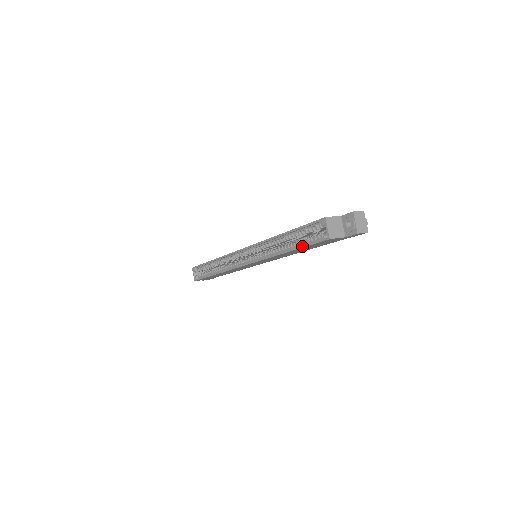
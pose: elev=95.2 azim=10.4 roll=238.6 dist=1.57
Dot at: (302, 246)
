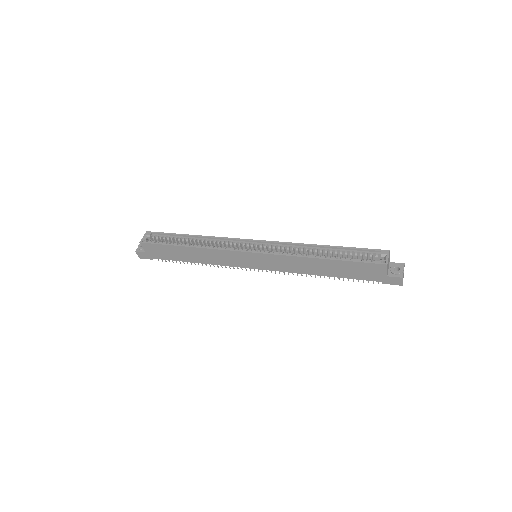
Dot at: (349, 260)
